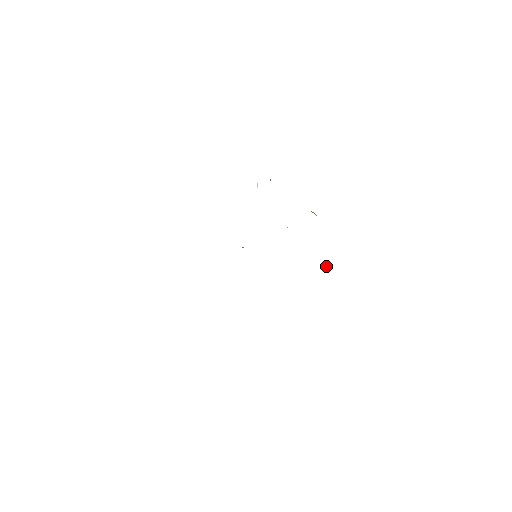
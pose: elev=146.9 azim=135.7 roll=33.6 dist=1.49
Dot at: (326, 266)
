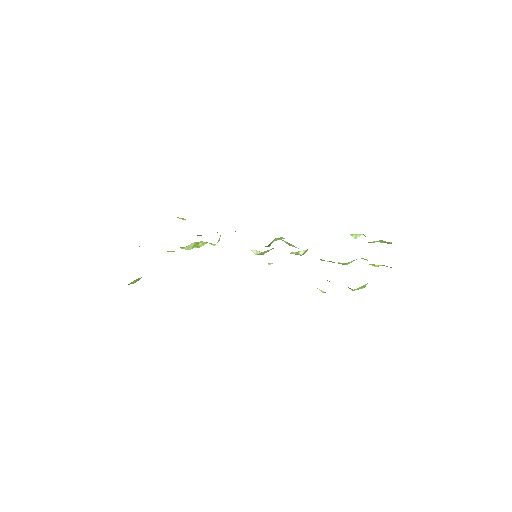
Dot at: (321, 290)
